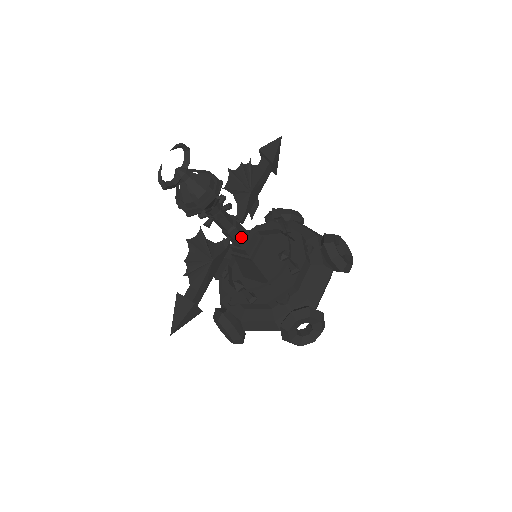
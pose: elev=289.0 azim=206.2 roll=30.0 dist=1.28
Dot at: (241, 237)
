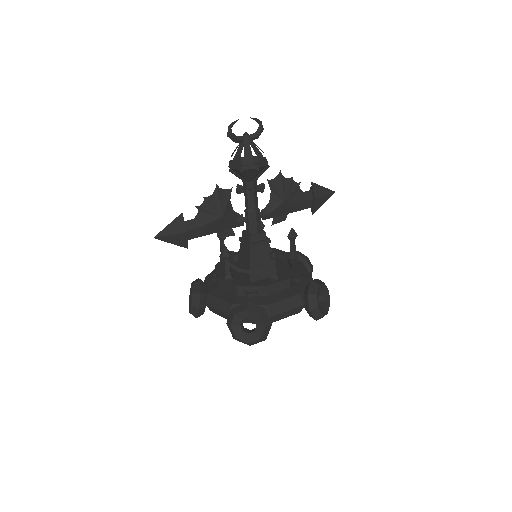
Dot at: (255, 224)
